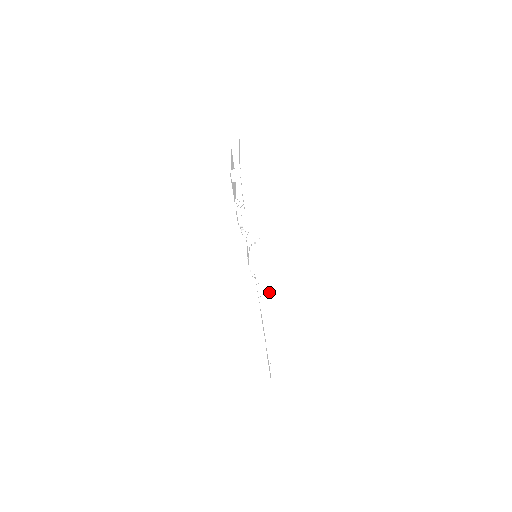
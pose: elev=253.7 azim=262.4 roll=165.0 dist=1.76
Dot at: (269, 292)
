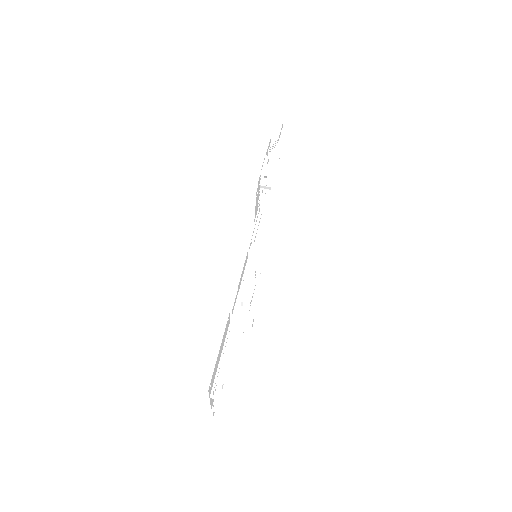
Dot at: (255, 303)
